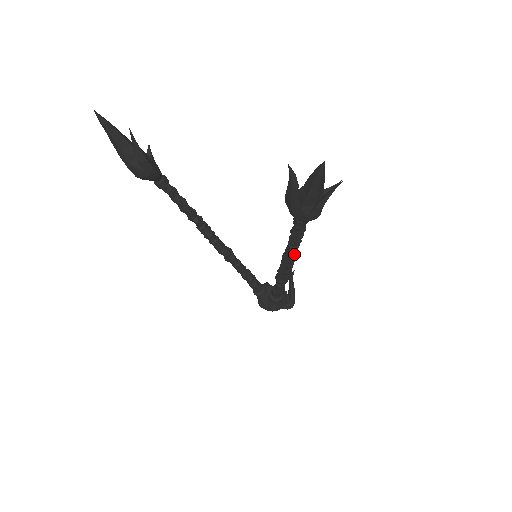
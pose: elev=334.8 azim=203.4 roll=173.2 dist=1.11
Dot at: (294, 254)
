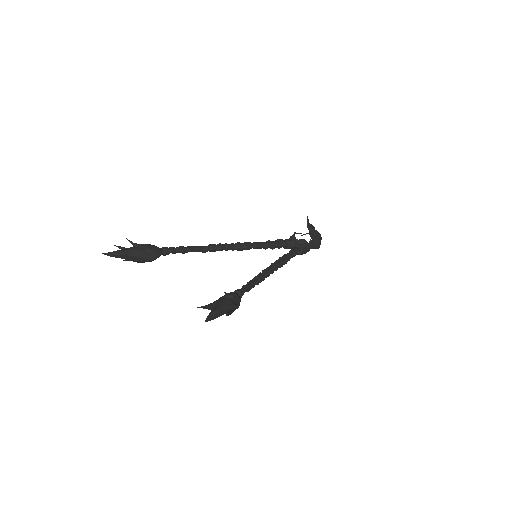
Dot at: (263, 280)
